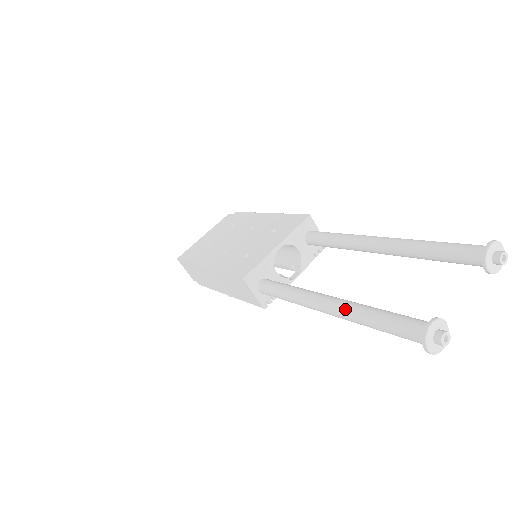
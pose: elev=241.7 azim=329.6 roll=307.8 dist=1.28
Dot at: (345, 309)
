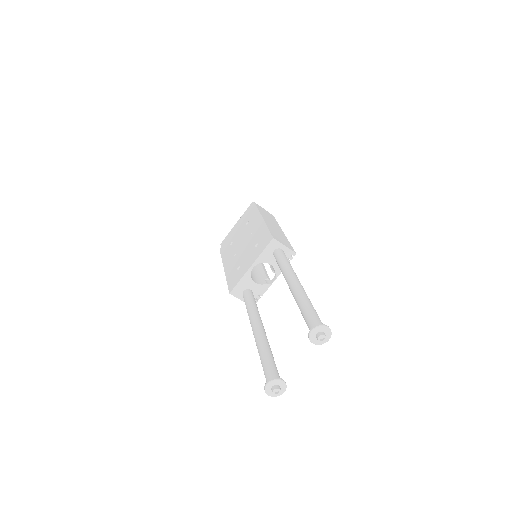
Dot at: (256, 345)
